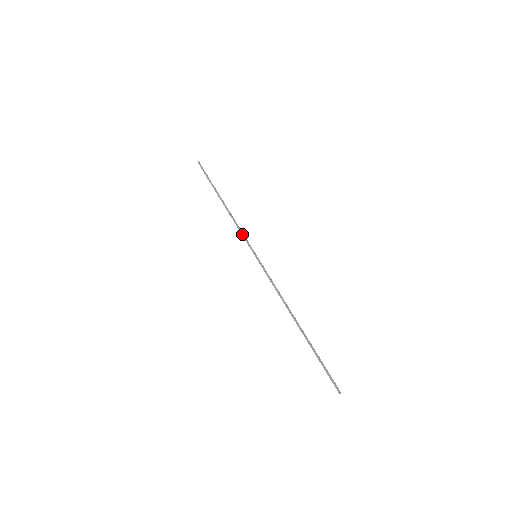
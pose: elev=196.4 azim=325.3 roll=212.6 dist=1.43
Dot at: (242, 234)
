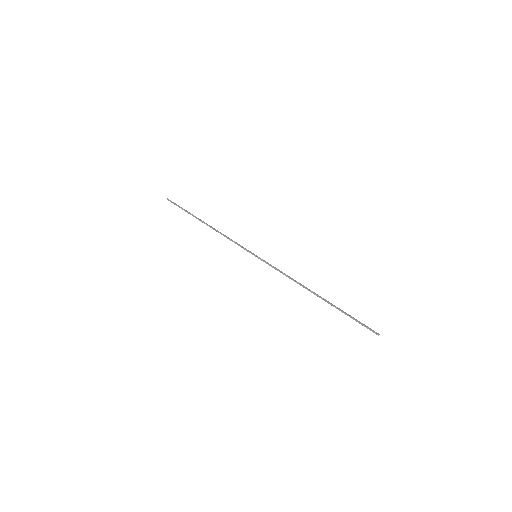
Dot at: (236, 242)
